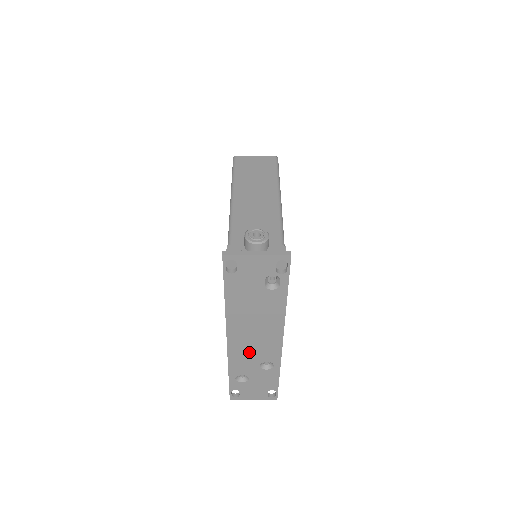
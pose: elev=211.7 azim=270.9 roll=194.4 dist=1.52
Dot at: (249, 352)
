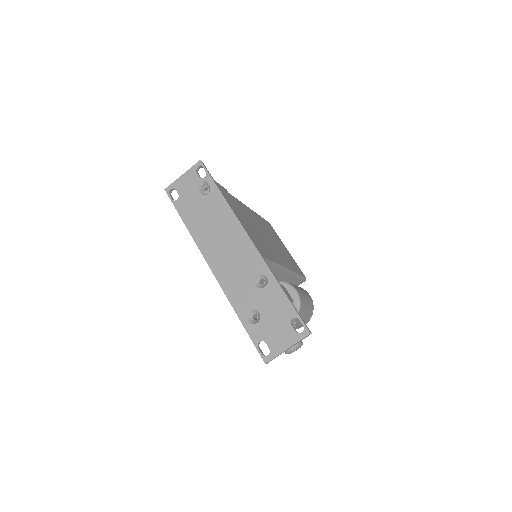
Dot at: (235, 273)
